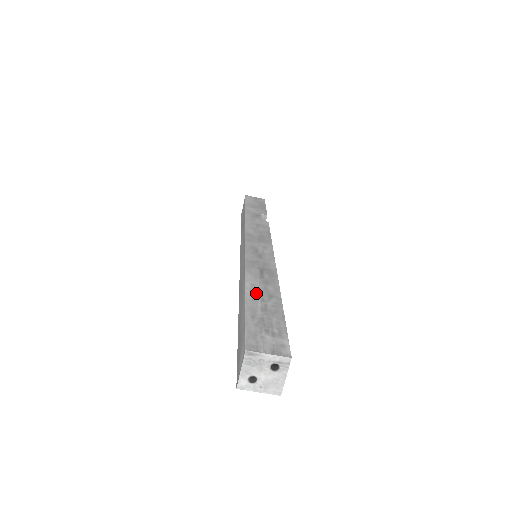
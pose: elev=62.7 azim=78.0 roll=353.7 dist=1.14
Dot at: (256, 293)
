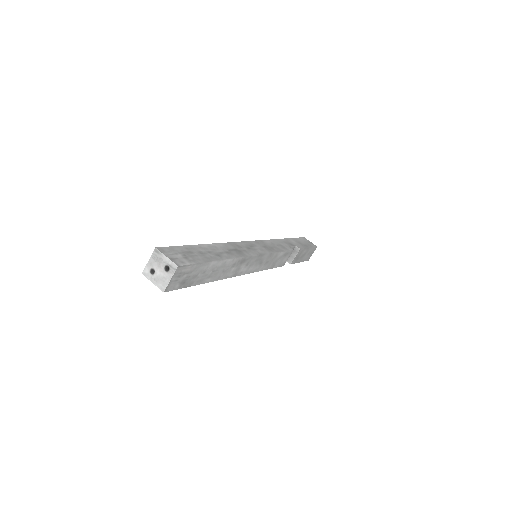
Dot at: (210, 248)
